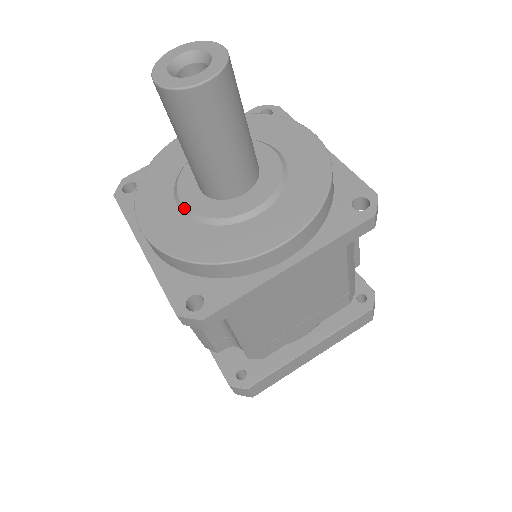
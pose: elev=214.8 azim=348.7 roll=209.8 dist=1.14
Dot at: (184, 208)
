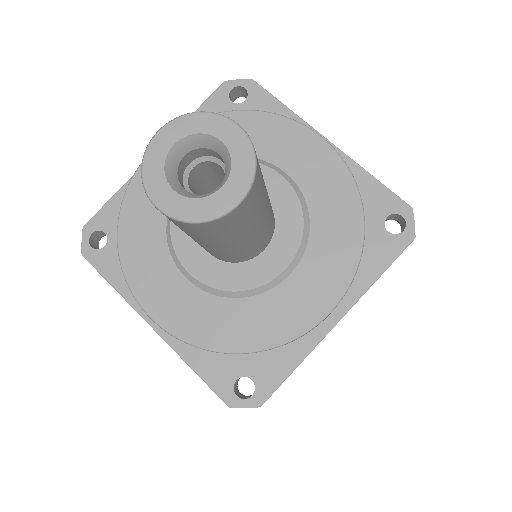
Dot at: (195, 281)
